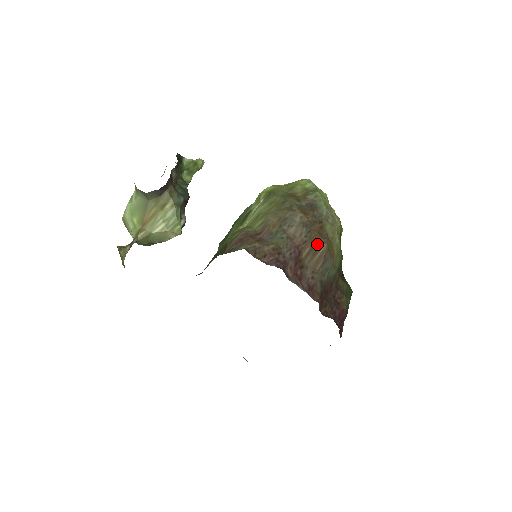
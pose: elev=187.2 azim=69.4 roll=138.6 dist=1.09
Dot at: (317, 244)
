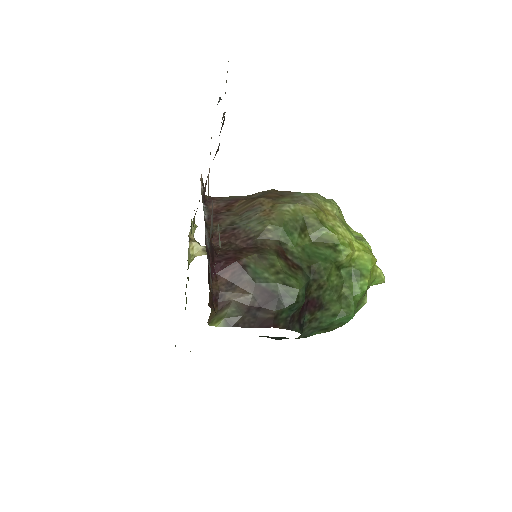
Dot at: (255, 198)
